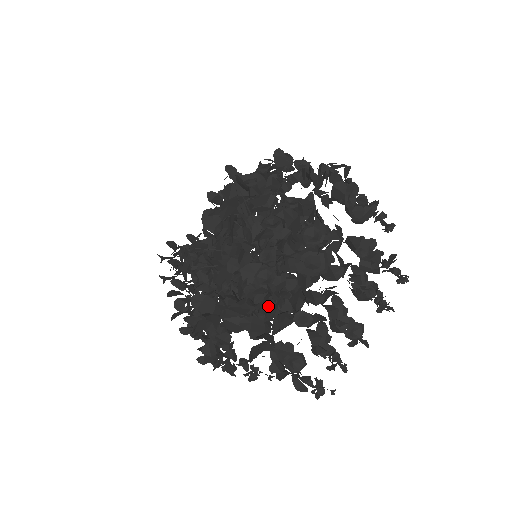
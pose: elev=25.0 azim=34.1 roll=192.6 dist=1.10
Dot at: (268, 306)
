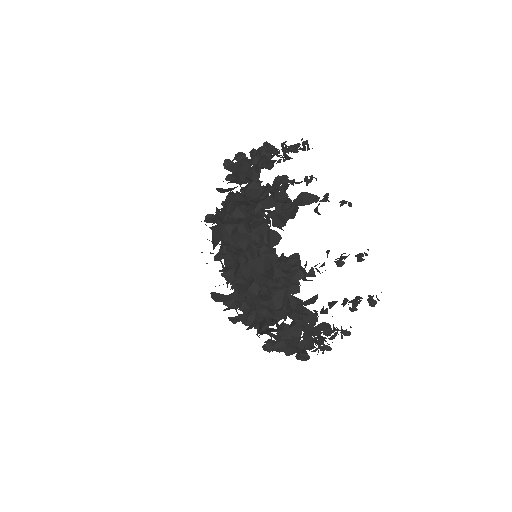
Dot at: occluded
